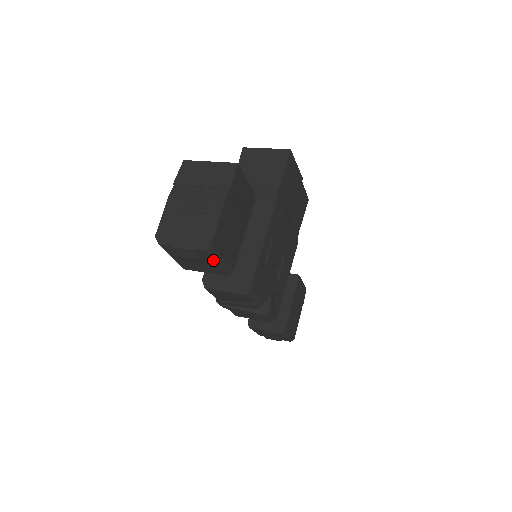
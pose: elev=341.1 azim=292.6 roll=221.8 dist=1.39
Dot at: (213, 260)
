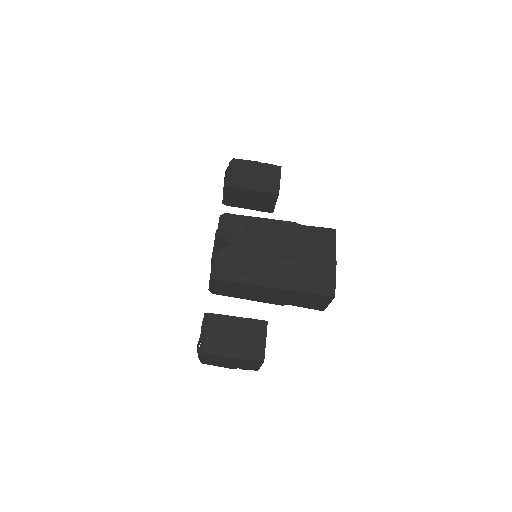
Dot at: (228, 171)
